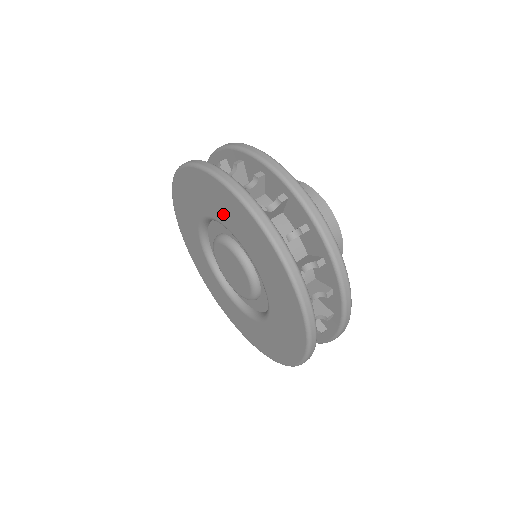
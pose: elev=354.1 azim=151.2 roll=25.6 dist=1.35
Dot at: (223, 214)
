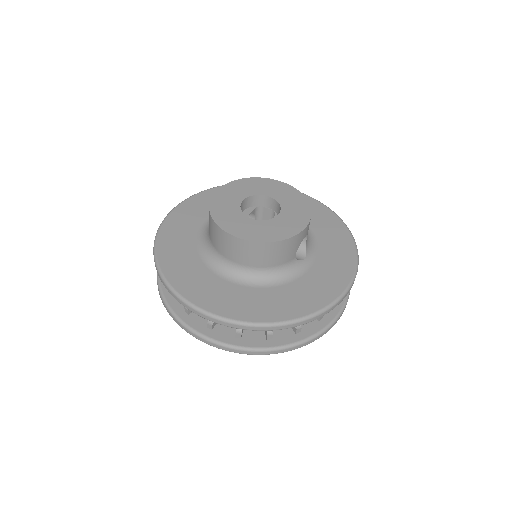
Dot at: occluded
